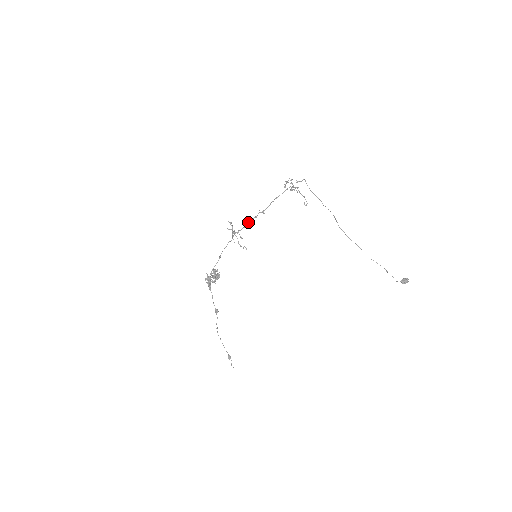
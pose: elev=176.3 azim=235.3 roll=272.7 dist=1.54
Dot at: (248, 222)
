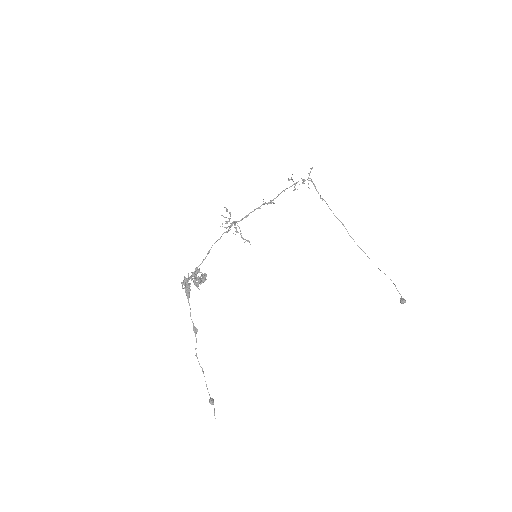
Dot at: (250, 212)
